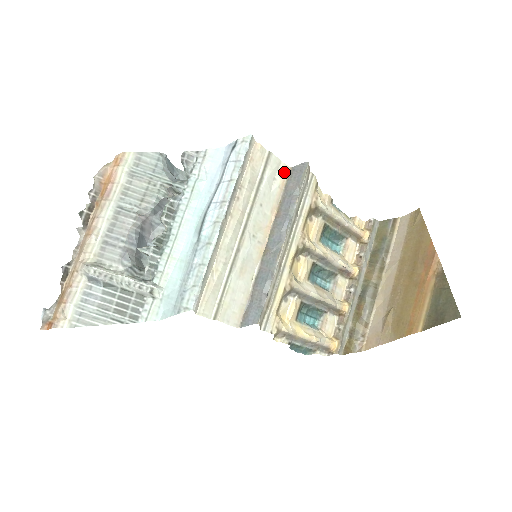
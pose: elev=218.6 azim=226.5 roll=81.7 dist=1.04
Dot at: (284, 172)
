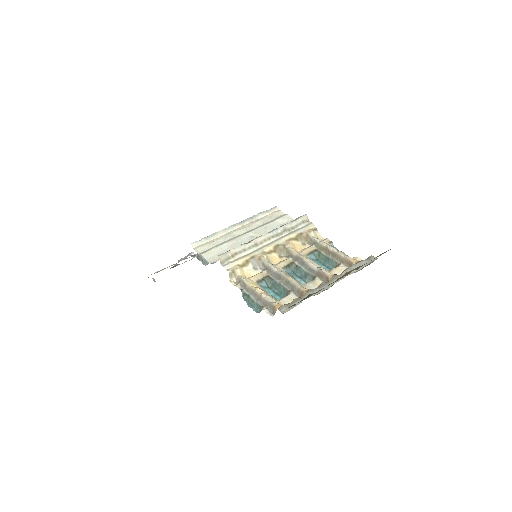
Dot at: occluded
